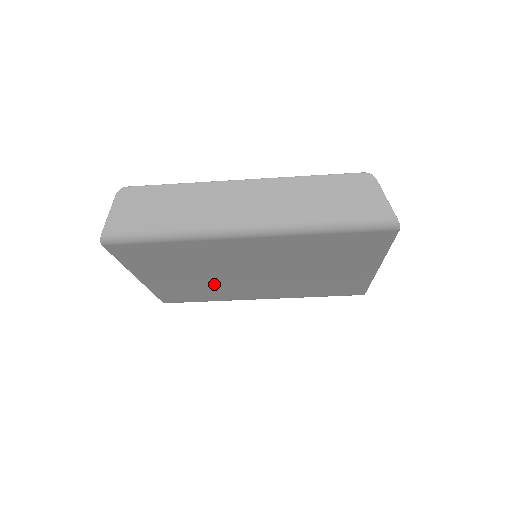
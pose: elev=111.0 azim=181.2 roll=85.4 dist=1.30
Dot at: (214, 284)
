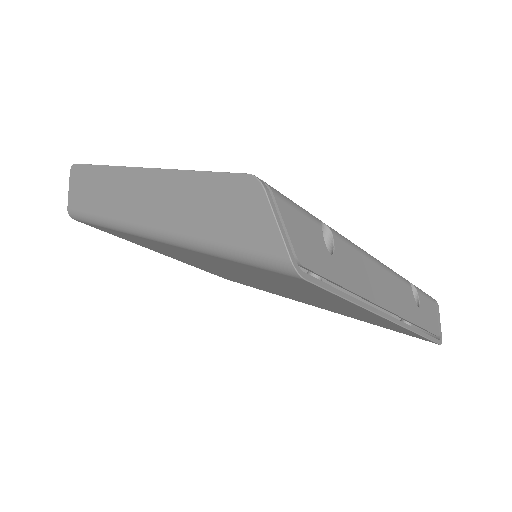
Dot at: (231, 276)
